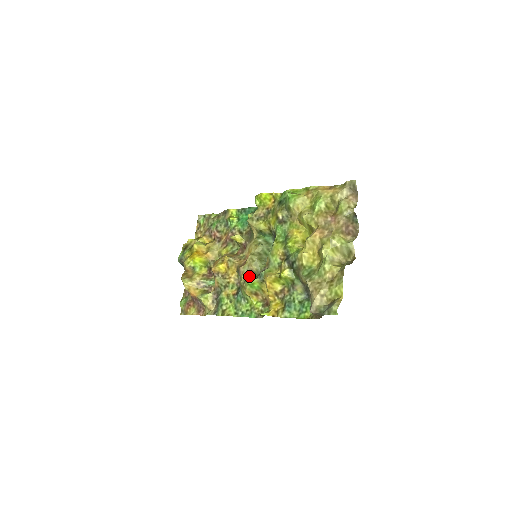
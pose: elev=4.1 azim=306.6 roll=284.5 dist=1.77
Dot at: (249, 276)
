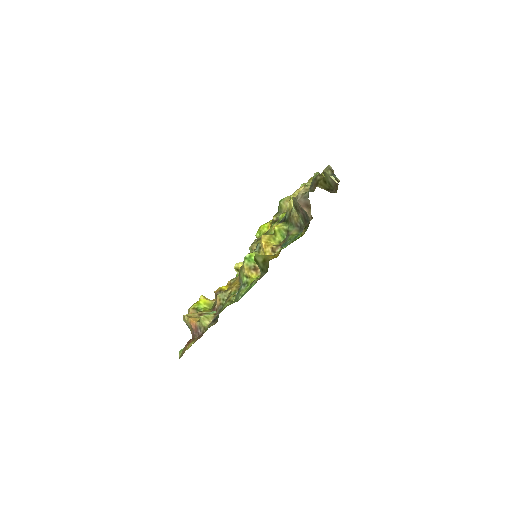
Dot at: occluded
